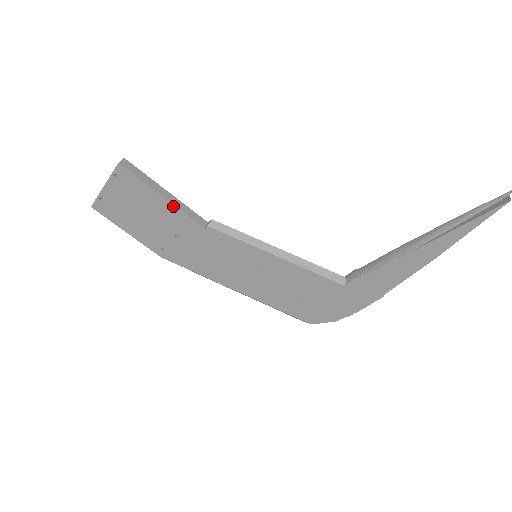
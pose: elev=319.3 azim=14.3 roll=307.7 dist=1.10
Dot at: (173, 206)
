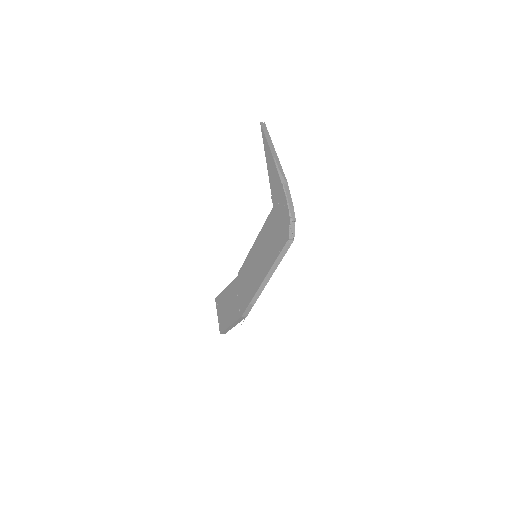
Dot at: (229, 285)
